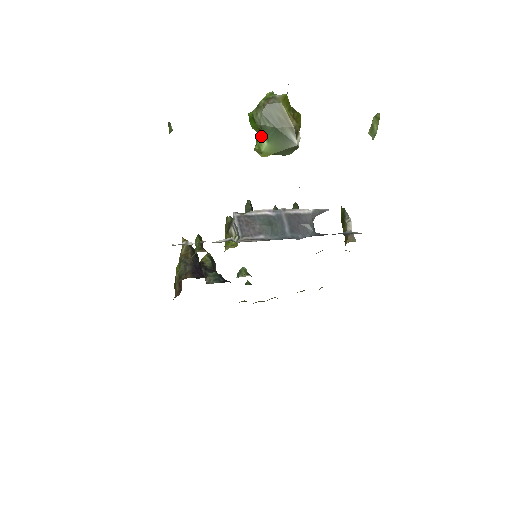
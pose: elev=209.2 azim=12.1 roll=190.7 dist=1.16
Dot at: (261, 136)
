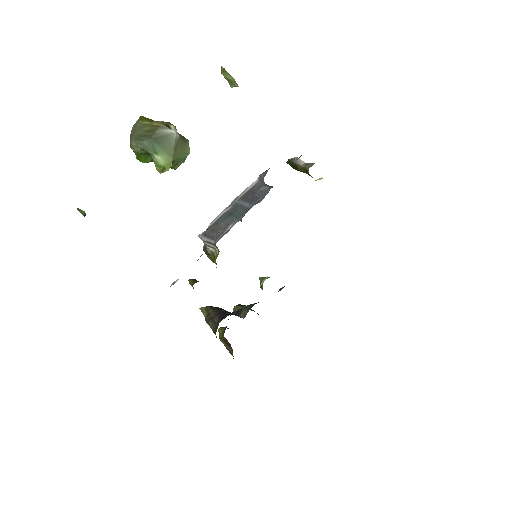
Dot at: (152, 157)
